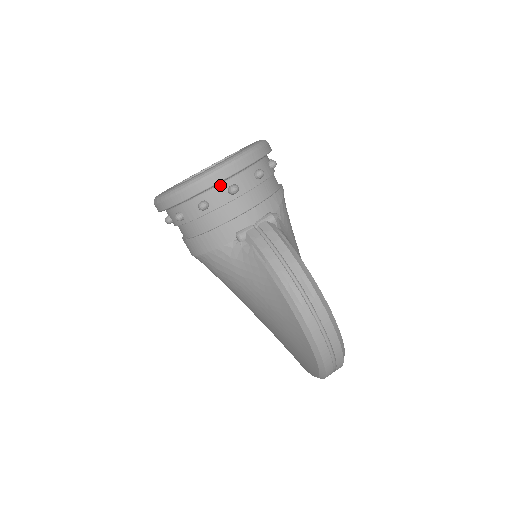
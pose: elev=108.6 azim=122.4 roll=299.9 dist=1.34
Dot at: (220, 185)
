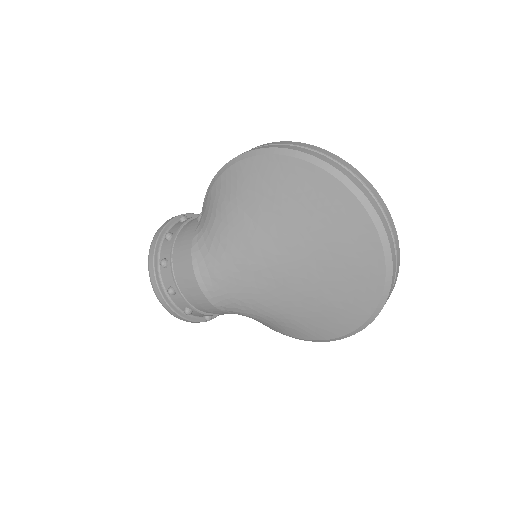
Dot at: (174, 226)
